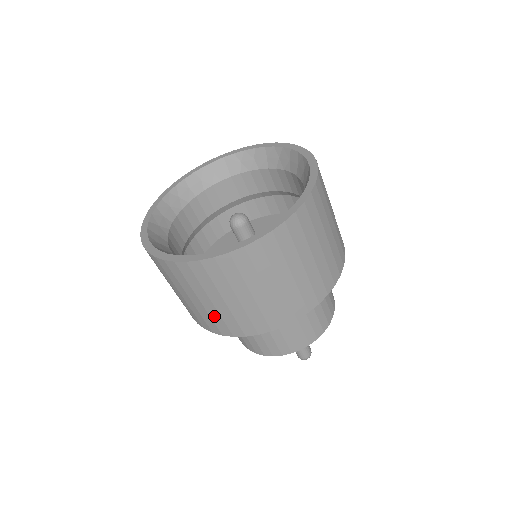
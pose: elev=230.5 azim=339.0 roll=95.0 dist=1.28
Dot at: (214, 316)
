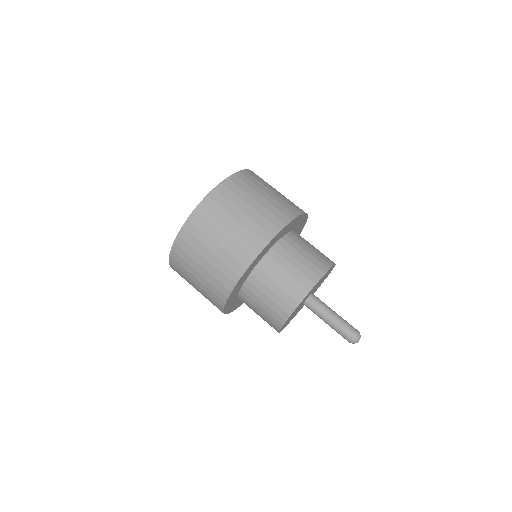
Dot at: (209, 287)
